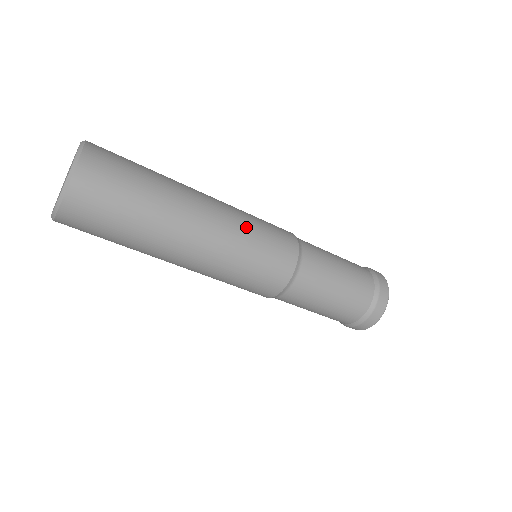
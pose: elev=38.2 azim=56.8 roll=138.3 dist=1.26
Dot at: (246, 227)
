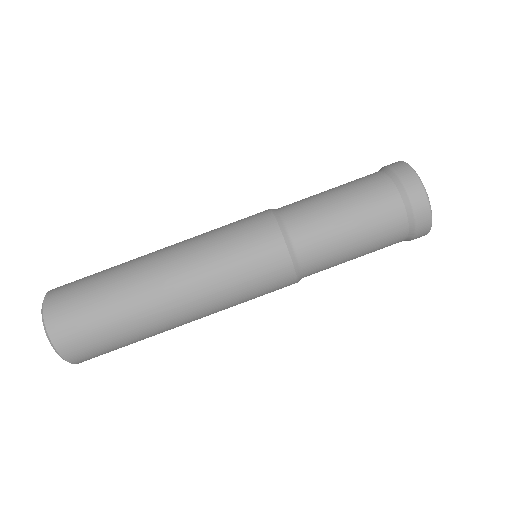
Dot at: (207, 234)
